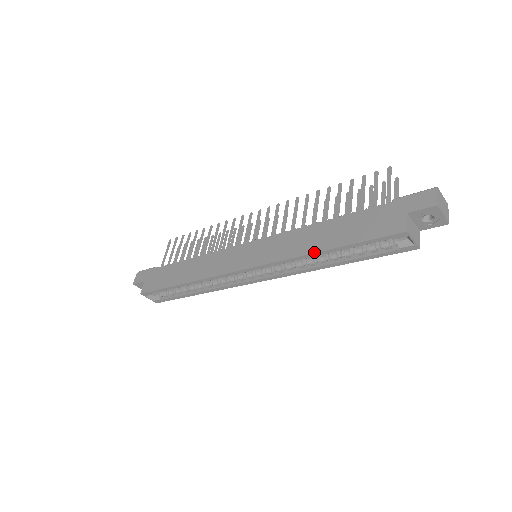
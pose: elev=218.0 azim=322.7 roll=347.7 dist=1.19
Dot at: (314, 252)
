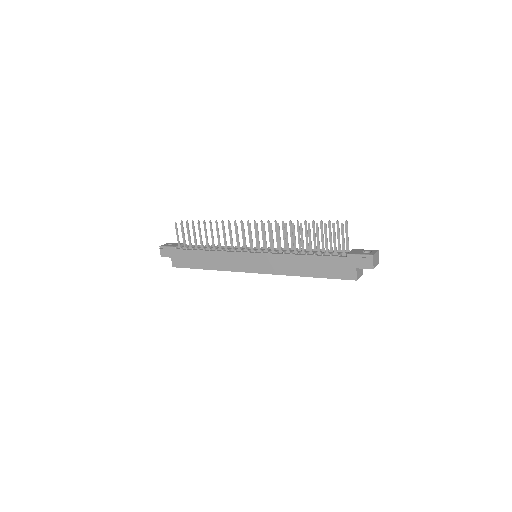
Dot at: (301, 276)
